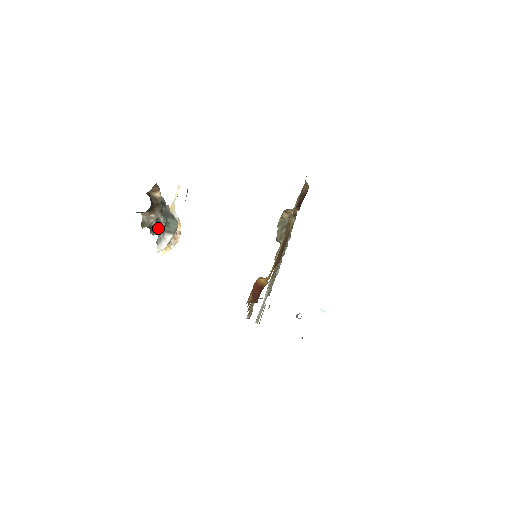
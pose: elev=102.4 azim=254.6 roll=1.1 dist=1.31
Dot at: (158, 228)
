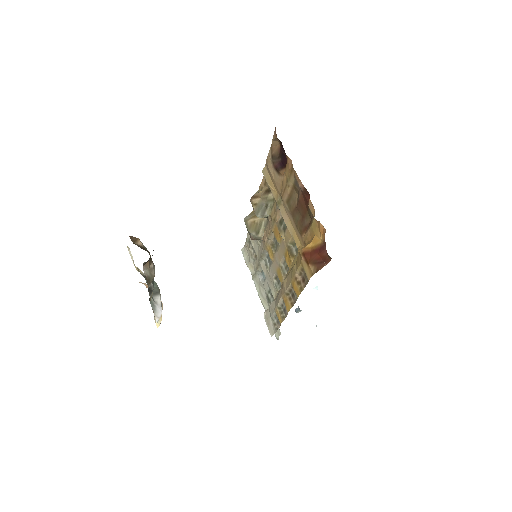
Dot at: occluded
